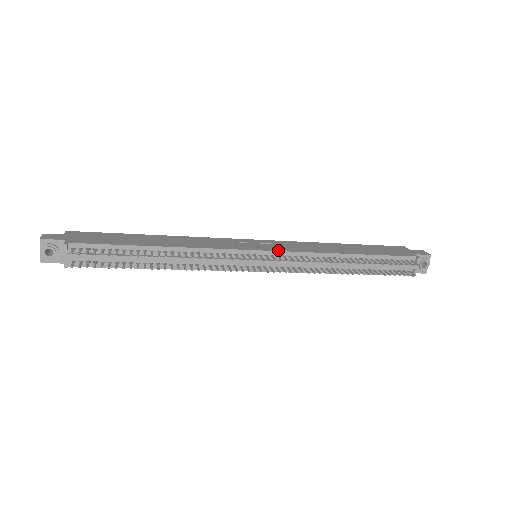
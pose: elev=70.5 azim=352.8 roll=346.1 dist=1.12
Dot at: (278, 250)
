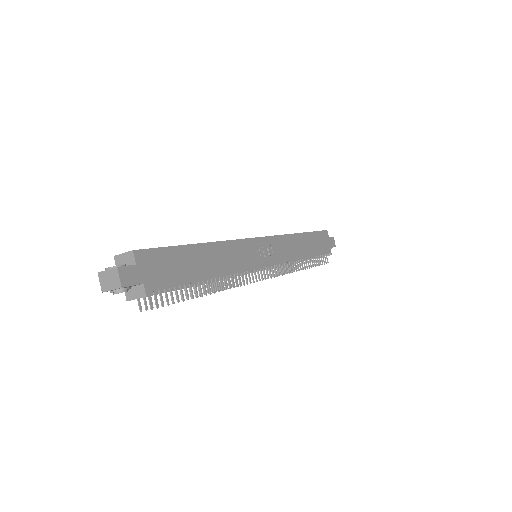
Dot at: (275, 263)
